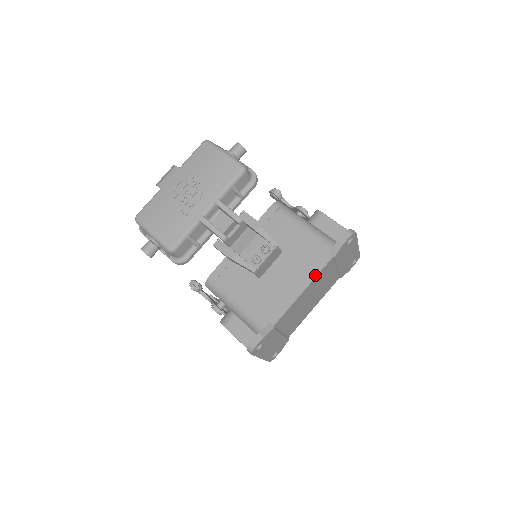
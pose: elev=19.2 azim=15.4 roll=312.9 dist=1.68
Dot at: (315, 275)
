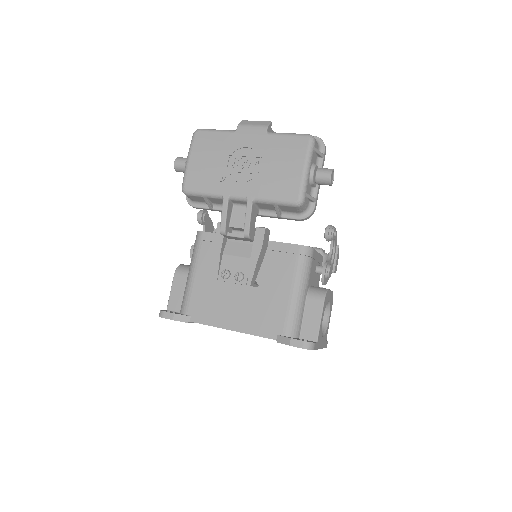
Dot at: (251, 333)
